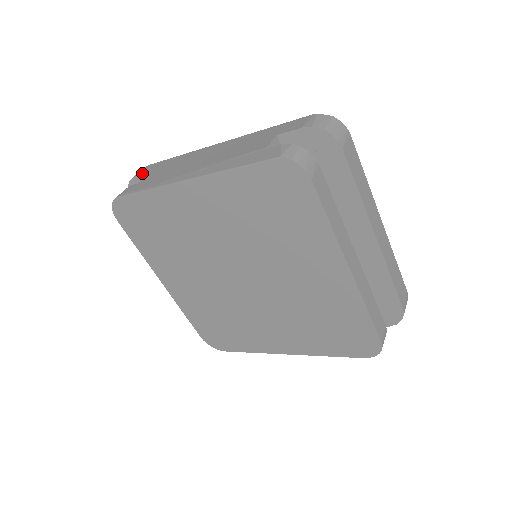
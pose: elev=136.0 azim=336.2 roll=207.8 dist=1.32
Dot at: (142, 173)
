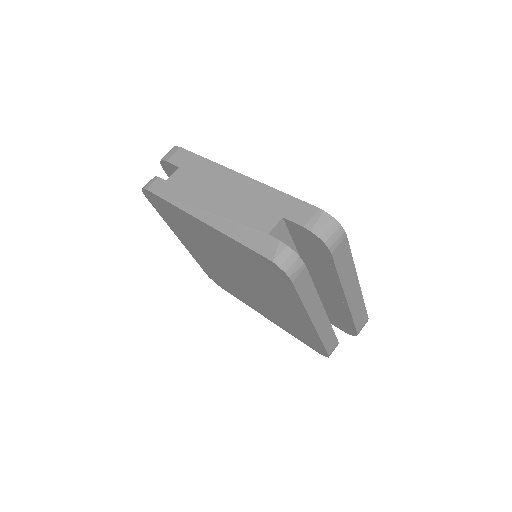
Dot at: (172, 161)
